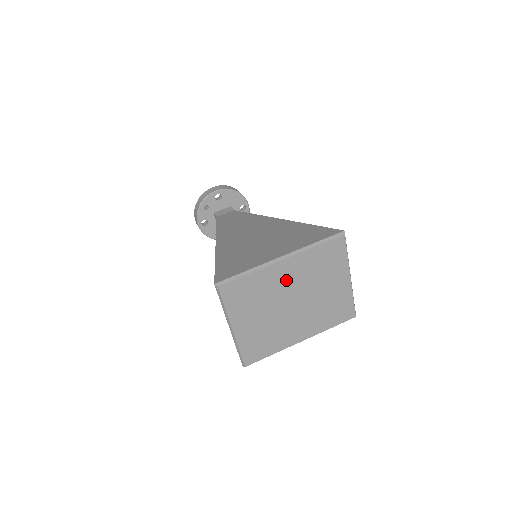
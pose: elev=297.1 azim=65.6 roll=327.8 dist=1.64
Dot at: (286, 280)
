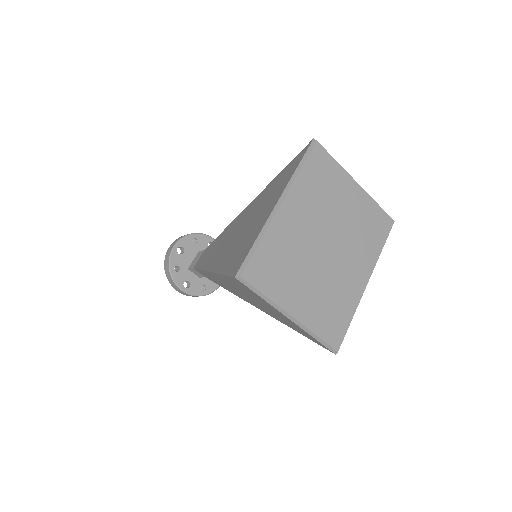
Dot at: (301, 224)
